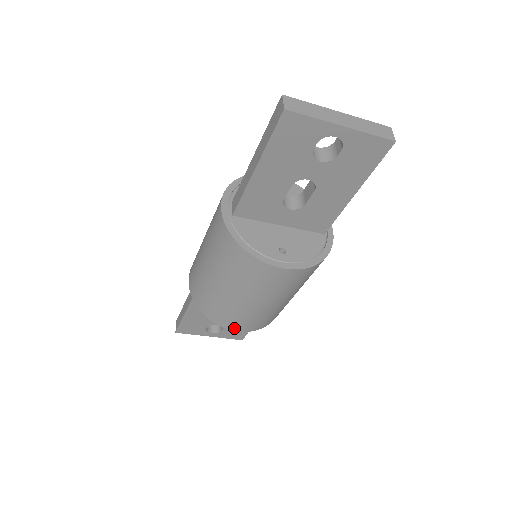
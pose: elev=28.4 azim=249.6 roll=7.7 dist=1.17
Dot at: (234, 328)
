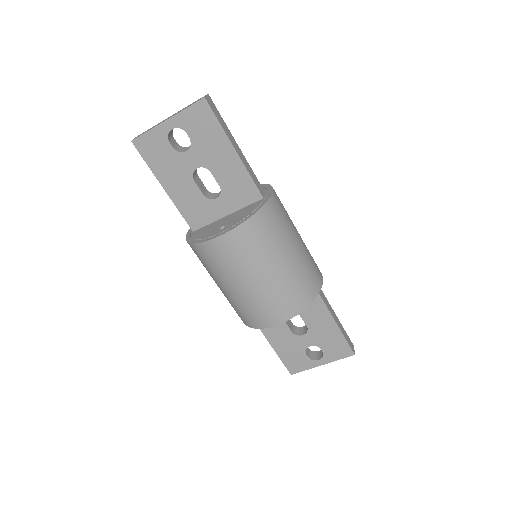
Dot at: (270, 323)
